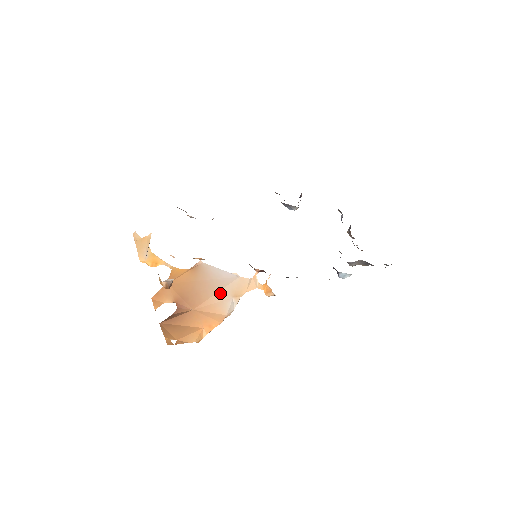
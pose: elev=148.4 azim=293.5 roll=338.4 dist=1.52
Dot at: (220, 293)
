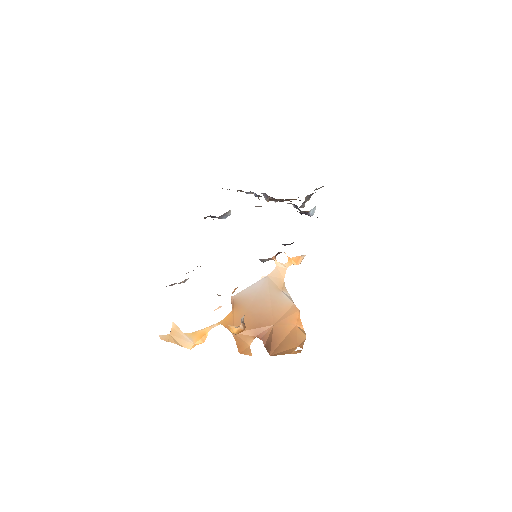
Dot at: (272, 297)
